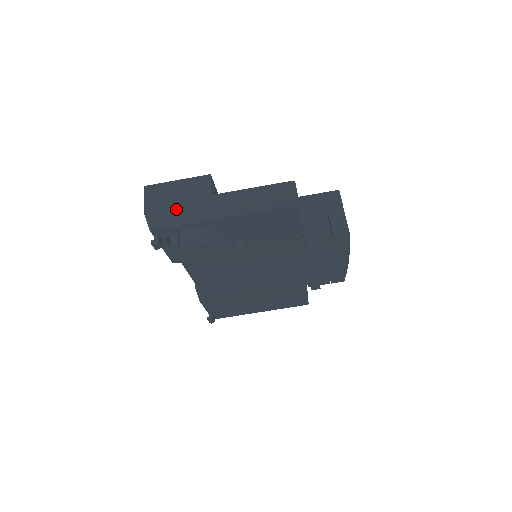
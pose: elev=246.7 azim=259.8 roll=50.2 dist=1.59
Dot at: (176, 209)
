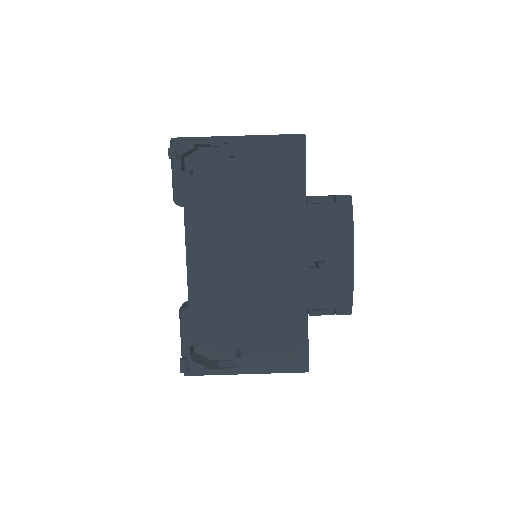
Dot at: occluded
